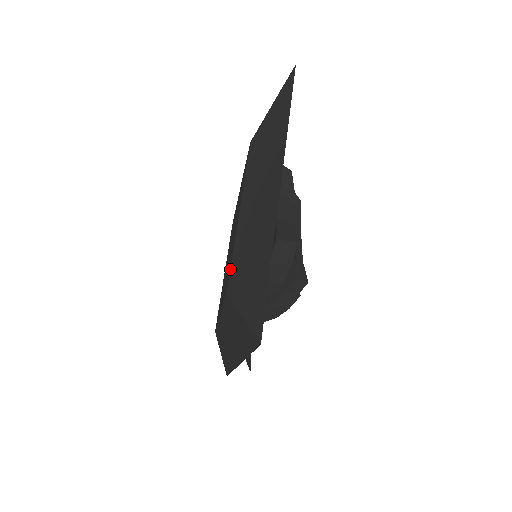
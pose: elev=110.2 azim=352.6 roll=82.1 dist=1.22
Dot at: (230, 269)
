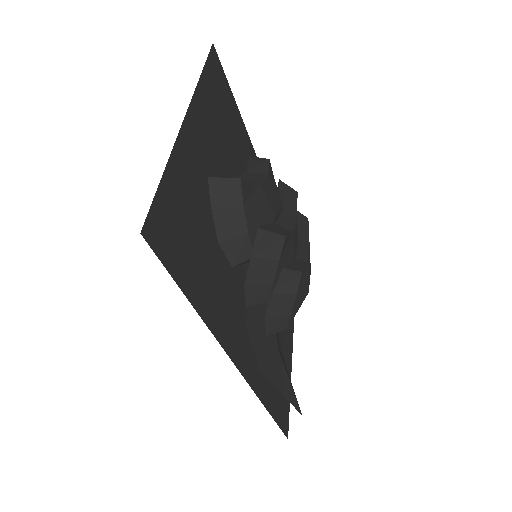
Dot at: occluded
